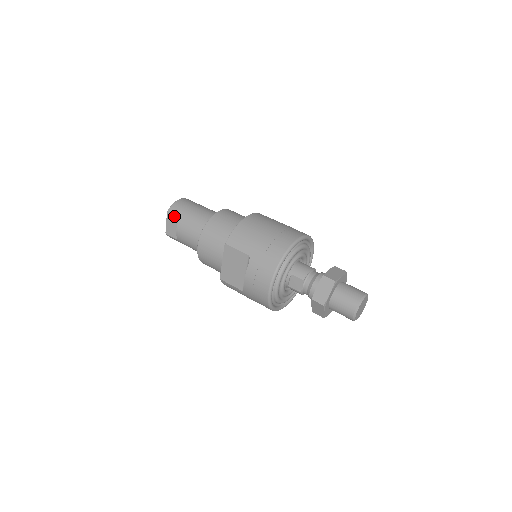
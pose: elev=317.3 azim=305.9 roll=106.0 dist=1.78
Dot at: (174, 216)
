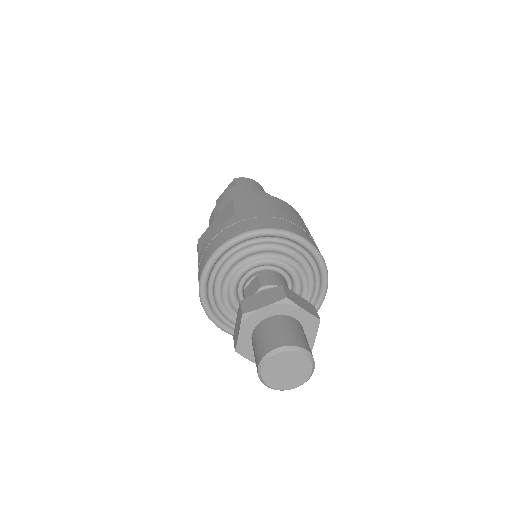
Dot at: (234, 183)
